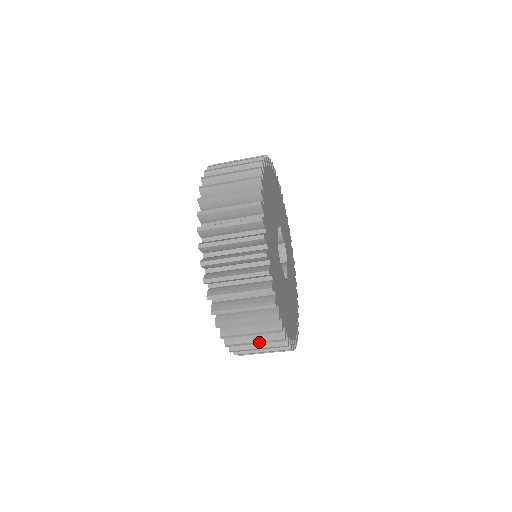
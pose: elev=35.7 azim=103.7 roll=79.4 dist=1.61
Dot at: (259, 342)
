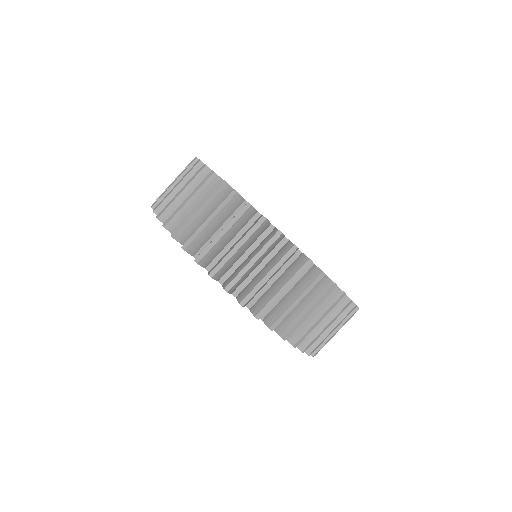
Dot at: (201, 204)
